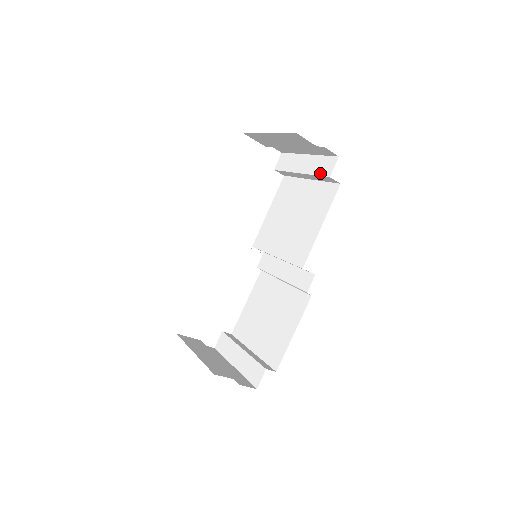
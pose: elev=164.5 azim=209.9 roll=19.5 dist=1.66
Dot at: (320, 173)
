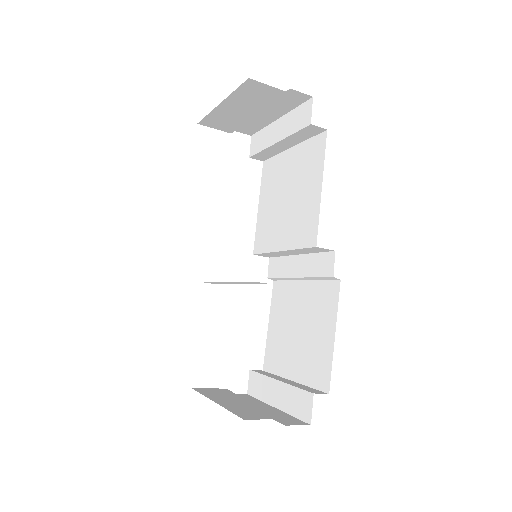
Dot at: (298, 127)
